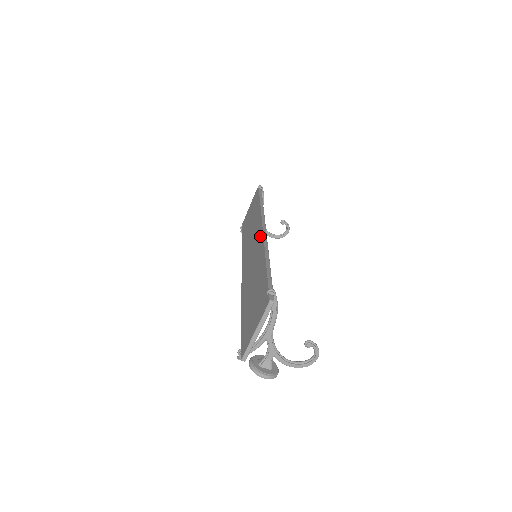
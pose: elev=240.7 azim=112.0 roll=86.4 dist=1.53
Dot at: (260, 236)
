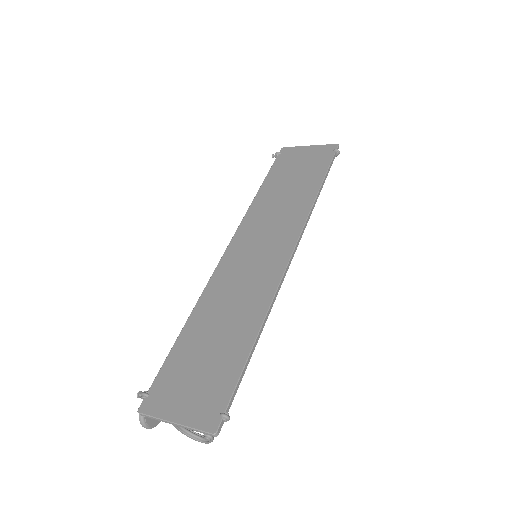
Dot at: (280, 263)
